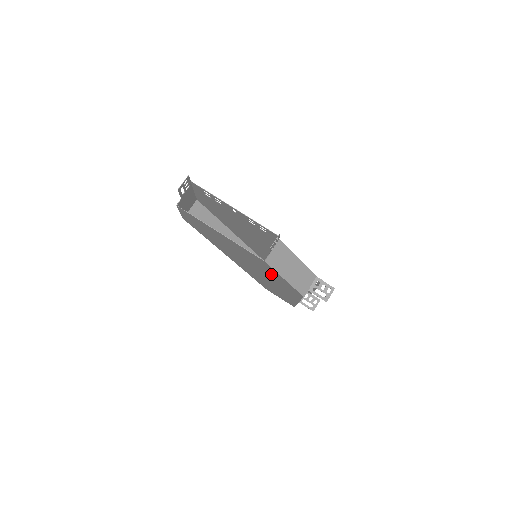
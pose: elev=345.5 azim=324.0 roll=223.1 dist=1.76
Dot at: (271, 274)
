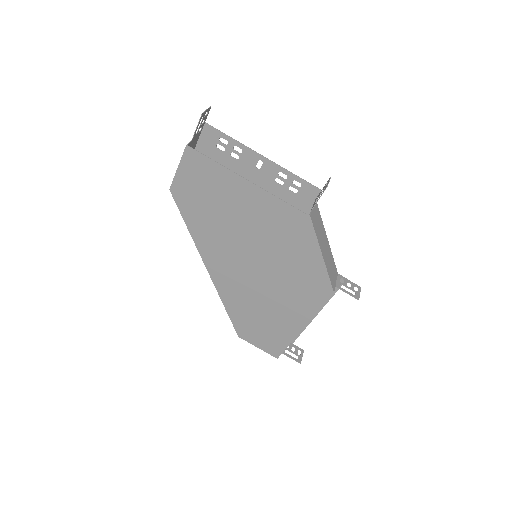
Dot at: (295, 258)
